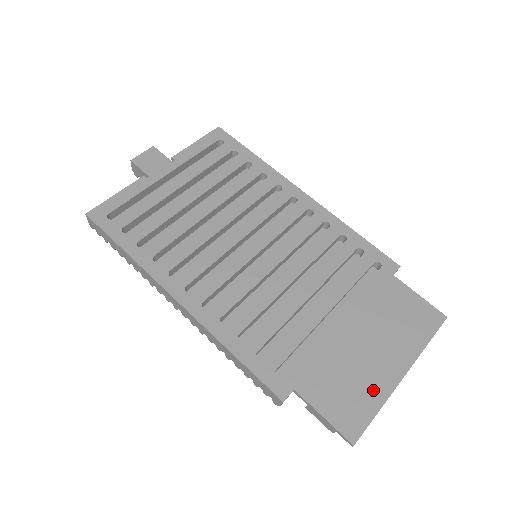
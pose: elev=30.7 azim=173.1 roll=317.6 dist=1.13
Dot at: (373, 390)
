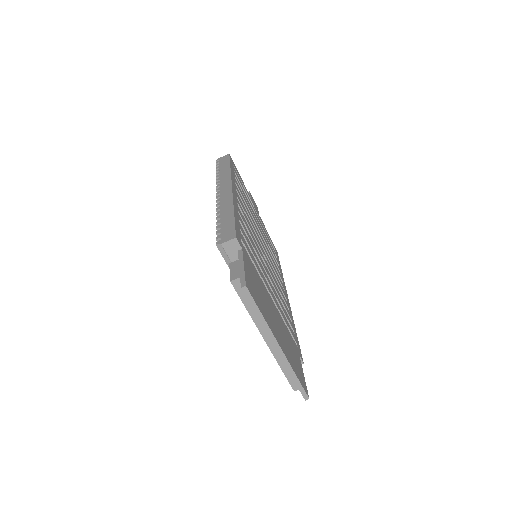
Dot at: (267, 315)
